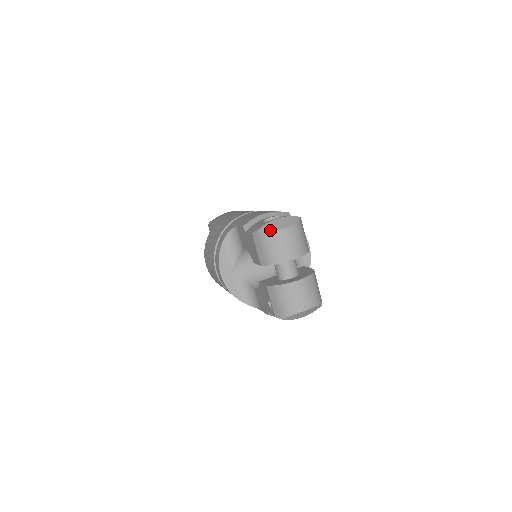
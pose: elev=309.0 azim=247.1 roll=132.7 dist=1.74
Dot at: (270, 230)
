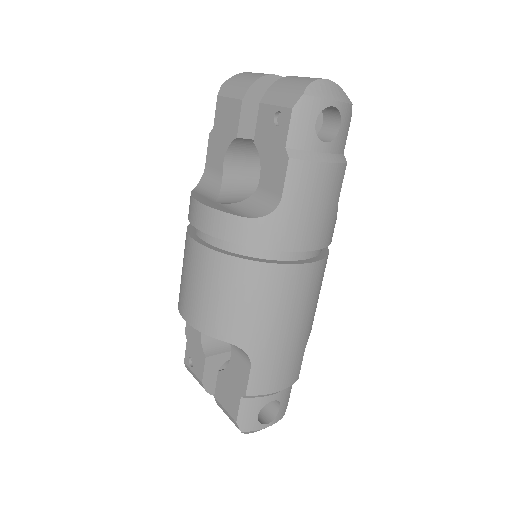
Dot at: (236, 76)
